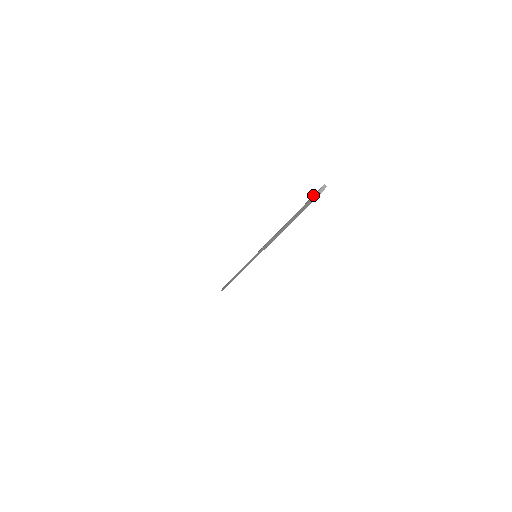
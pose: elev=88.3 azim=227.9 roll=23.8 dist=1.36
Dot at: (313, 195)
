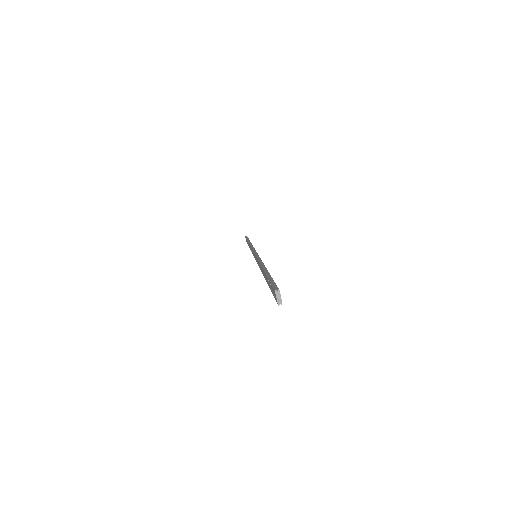
Dot at: occluded
